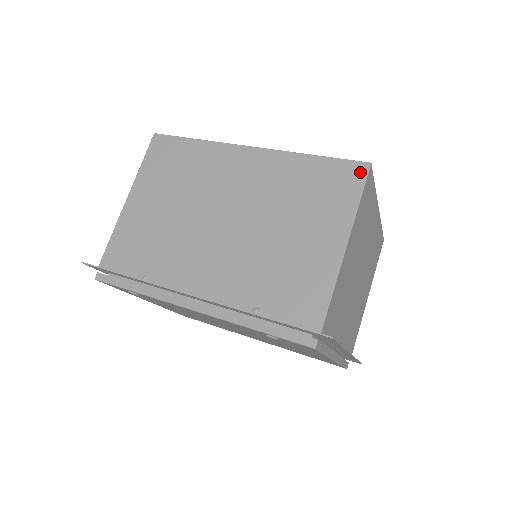
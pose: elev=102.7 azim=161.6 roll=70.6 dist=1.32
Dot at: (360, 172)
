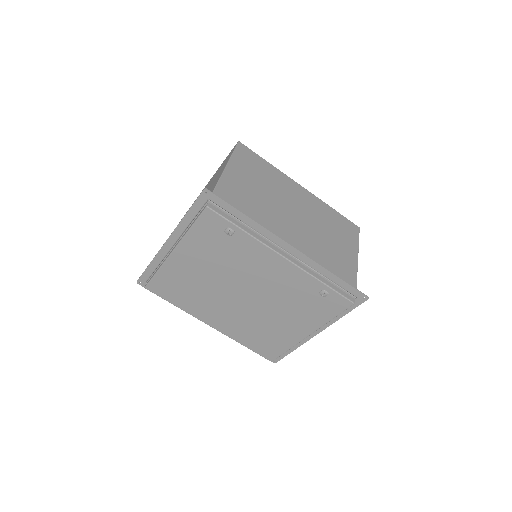
Dot at: (356, 229)
